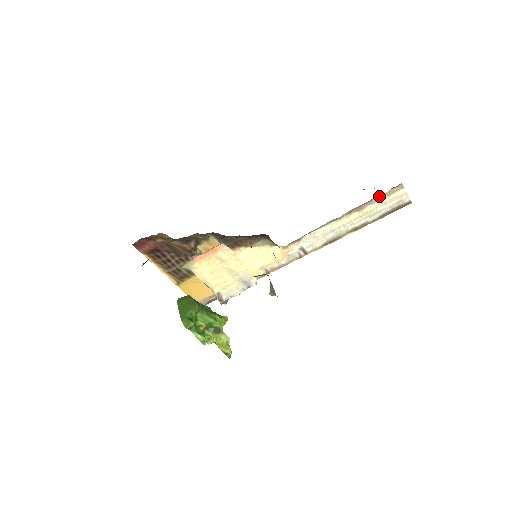
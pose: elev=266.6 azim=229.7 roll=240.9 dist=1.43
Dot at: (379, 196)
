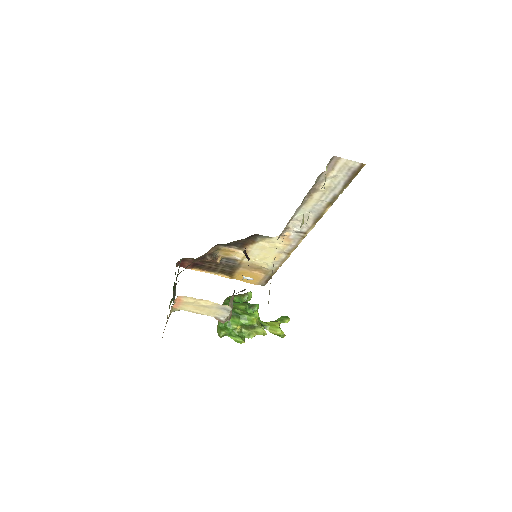
Dot at: (323, 174)
